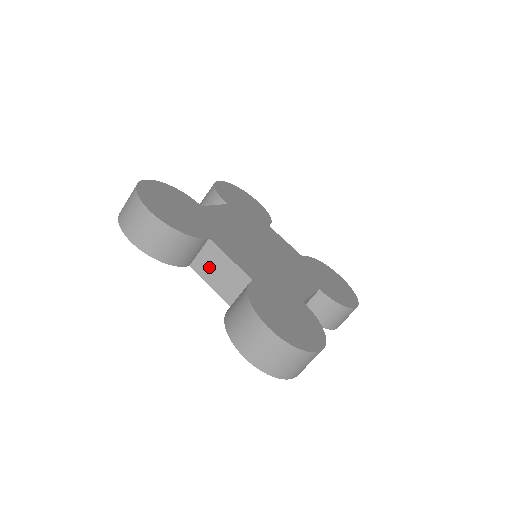
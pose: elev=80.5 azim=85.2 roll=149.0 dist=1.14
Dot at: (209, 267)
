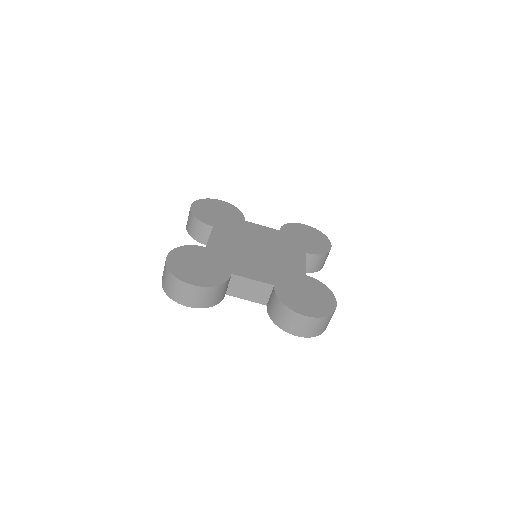
Dot at: (240, 290)
